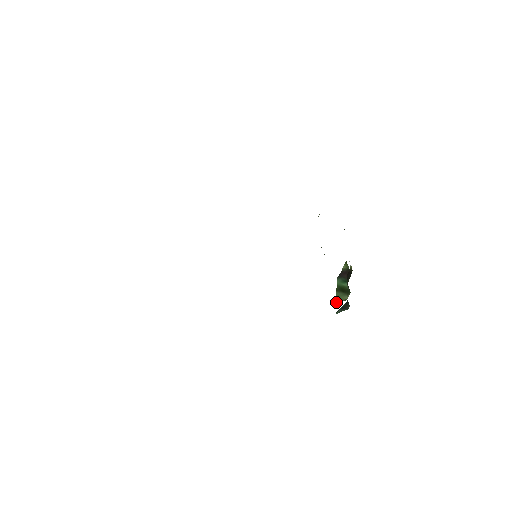
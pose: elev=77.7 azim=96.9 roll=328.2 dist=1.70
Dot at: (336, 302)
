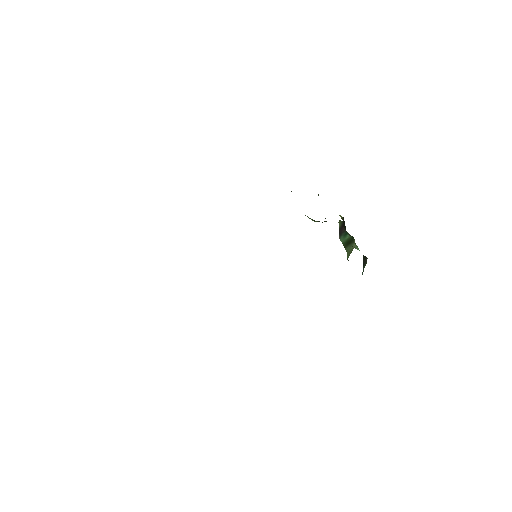
Dot at: (348, 256)
